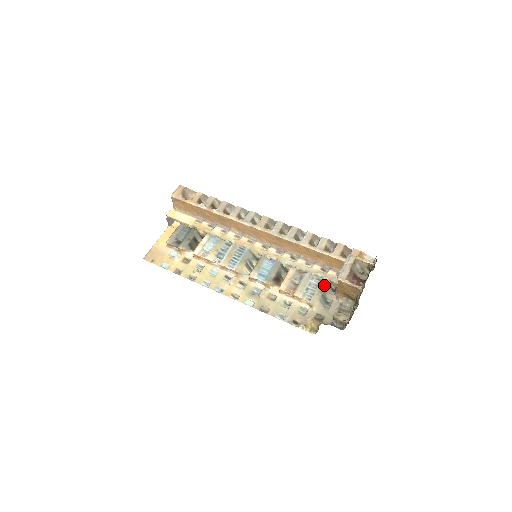
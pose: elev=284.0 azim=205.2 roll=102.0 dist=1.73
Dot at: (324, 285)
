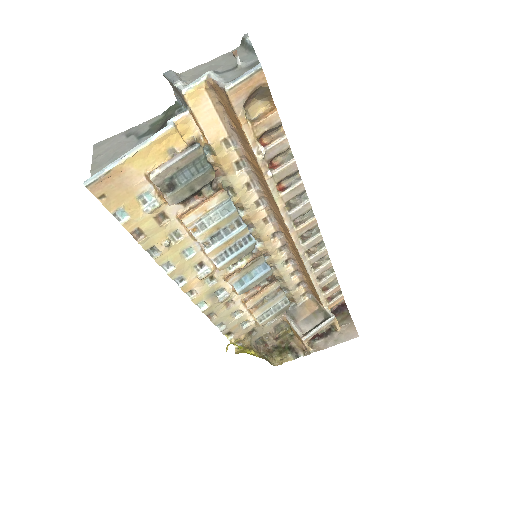
Dot at: (285, 310)
